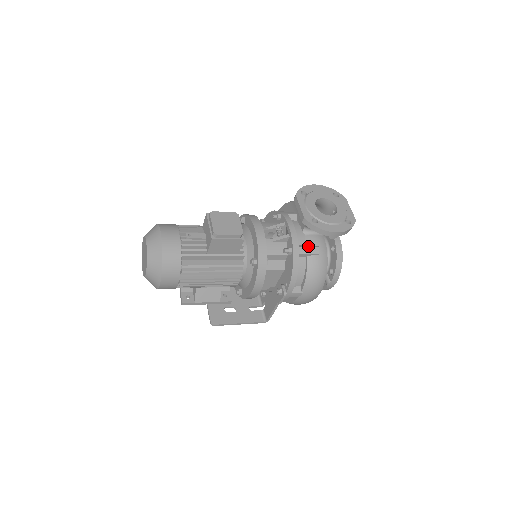
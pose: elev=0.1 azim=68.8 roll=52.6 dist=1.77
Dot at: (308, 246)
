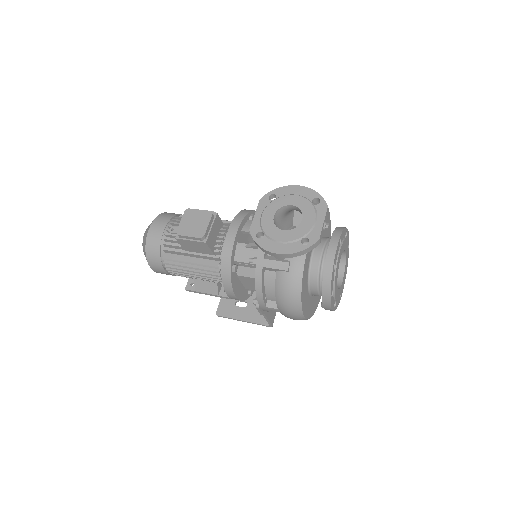
Dot at: (276, 260)
